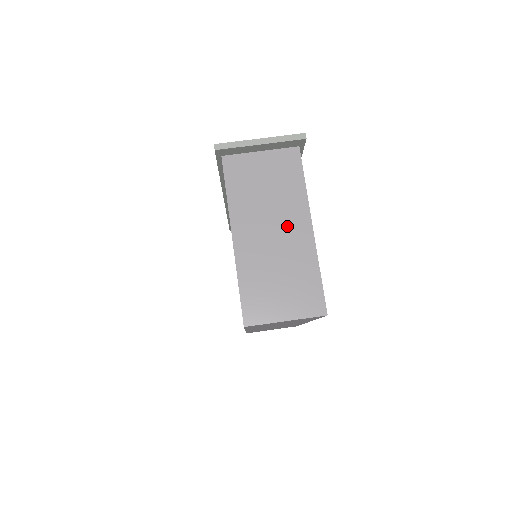
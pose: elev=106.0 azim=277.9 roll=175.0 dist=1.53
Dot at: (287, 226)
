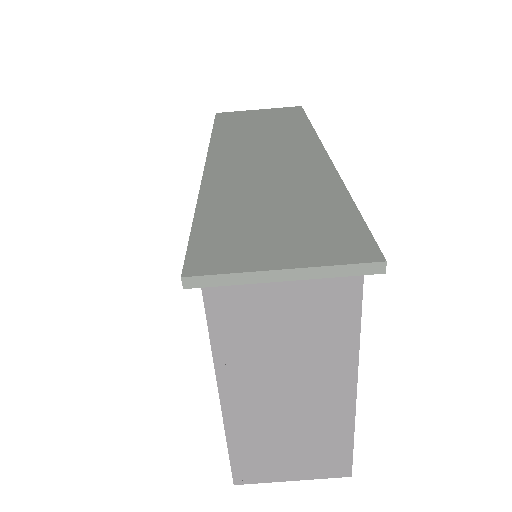
Dot at: (314, 383)
